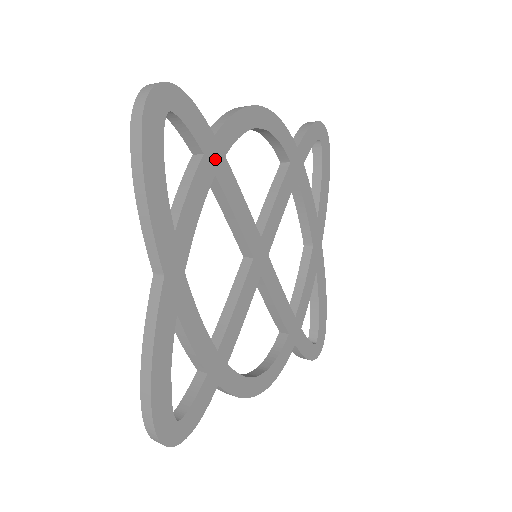
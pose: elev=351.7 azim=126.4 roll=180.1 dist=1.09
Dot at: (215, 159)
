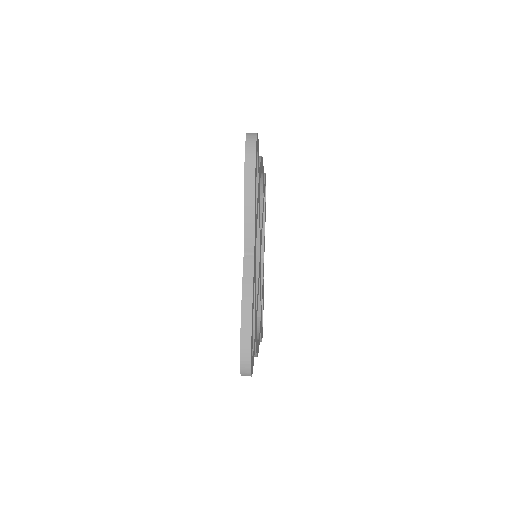
Dot at: (259, 185)
